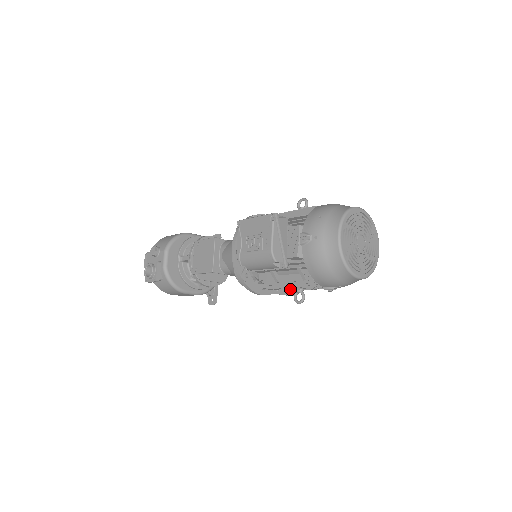
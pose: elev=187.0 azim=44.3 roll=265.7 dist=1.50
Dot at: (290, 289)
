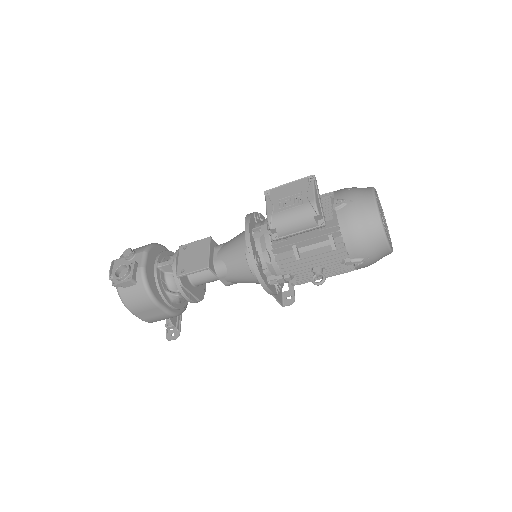
Dot at: (307, 273)
